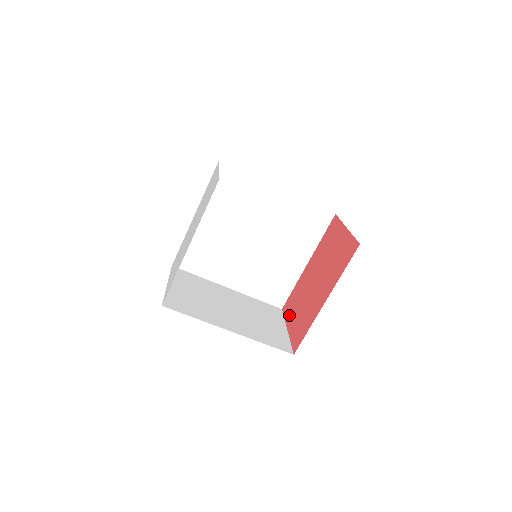
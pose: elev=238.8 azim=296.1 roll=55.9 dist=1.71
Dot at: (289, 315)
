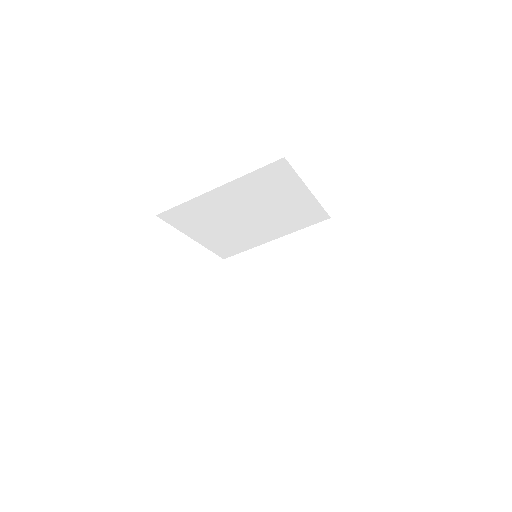
Dot at: occluded
